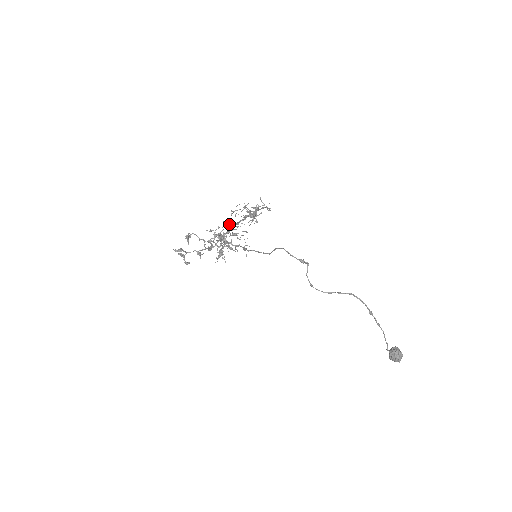
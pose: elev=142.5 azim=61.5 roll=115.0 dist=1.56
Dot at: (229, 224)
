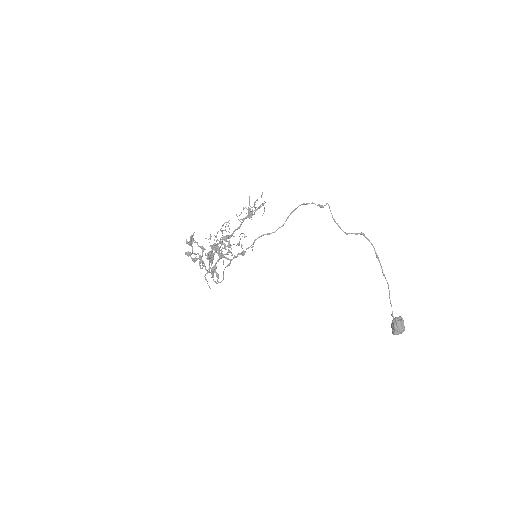
Dot at: (223, 237)
